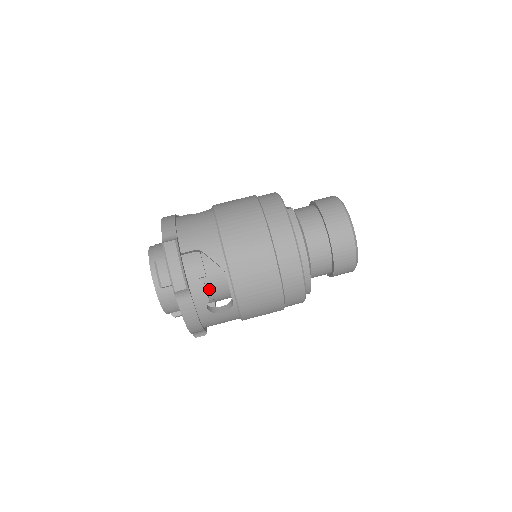
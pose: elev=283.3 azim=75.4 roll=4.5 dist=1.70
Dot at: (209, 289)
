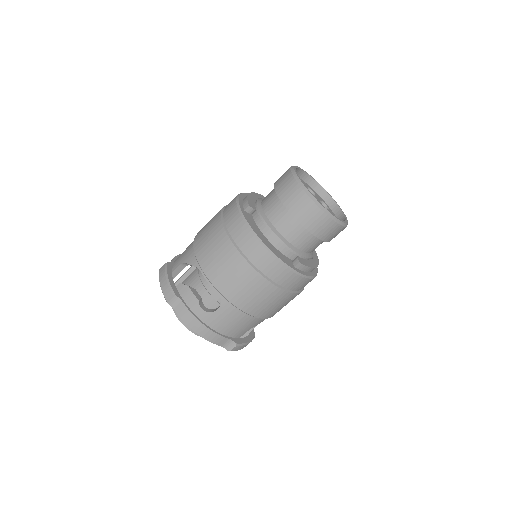
Dot at: occluded
